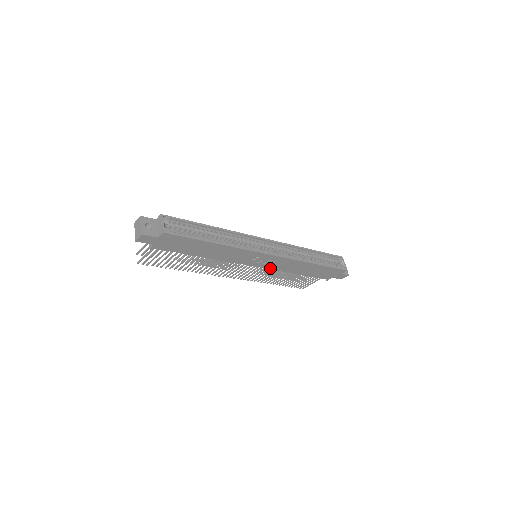
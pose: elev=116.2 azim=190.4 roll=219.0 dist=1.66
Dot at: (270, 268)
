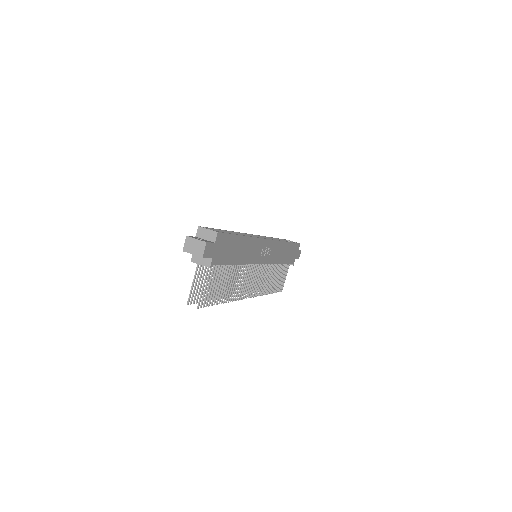
Dot at: (269, 262)
